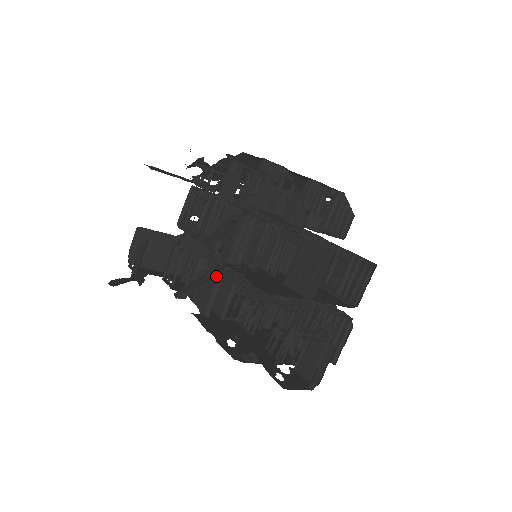
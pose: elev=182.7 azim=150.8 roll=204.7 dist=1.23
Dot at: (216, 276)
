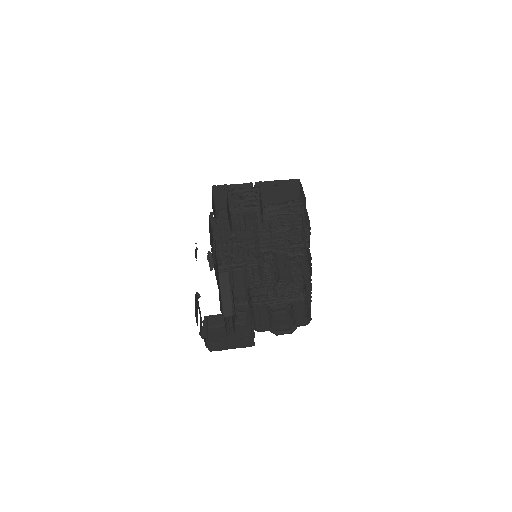
Dot at: (226, 269)
